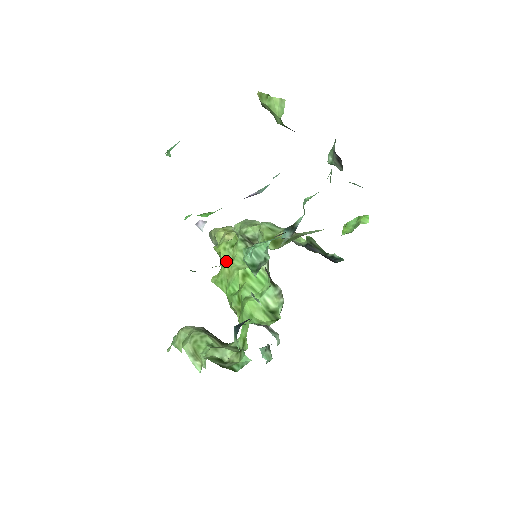
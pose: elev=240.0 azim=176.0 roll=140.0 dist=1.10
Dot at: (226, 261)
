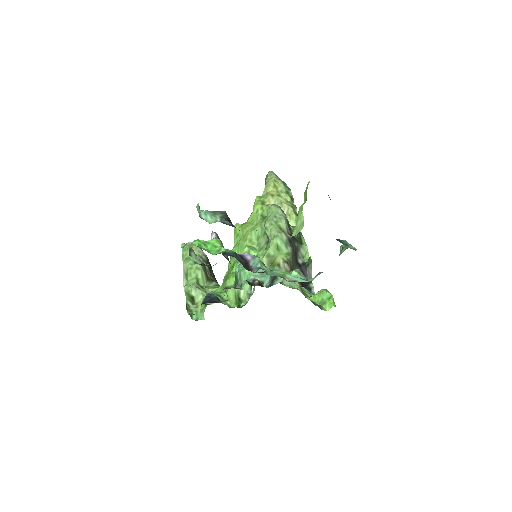
Dot at: (252, 221)
